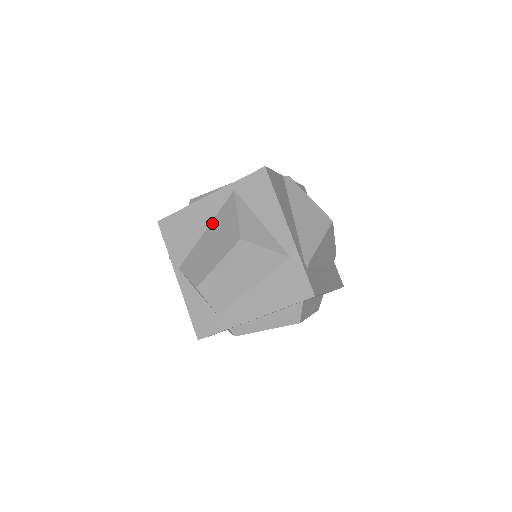
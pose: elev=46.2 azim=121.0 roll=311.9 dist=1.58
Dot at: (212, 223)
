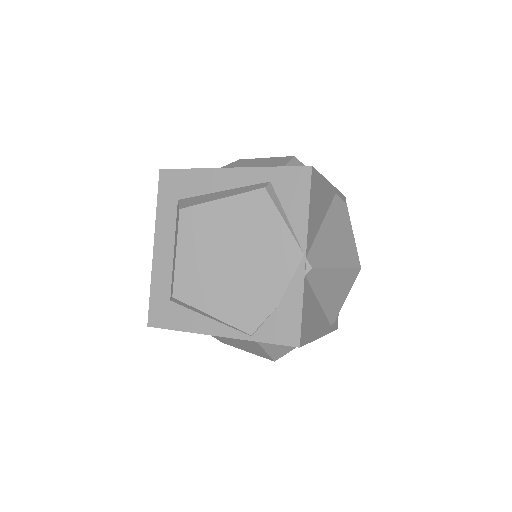
Dot at: occluded
